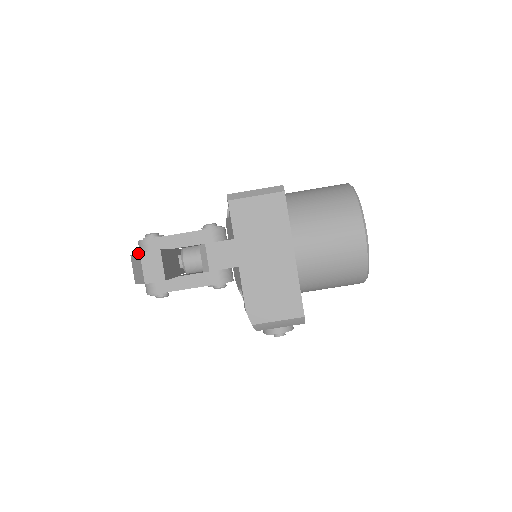
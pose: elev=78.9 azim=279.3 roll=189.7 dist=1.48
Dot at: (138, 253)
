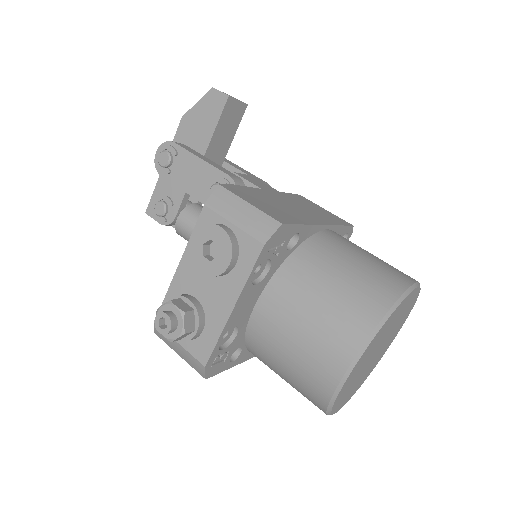
Dot at: occluded
